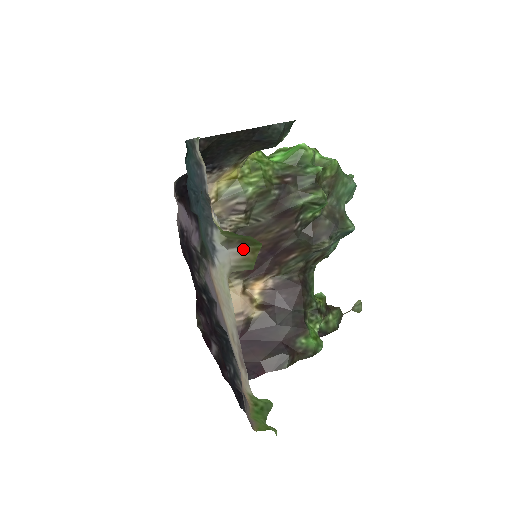
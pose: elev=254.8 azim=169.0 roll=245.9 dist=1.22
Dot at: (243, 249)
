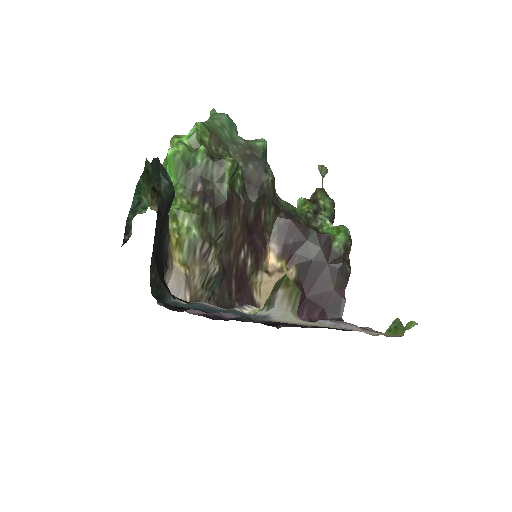
Dot at: (280, 293)
